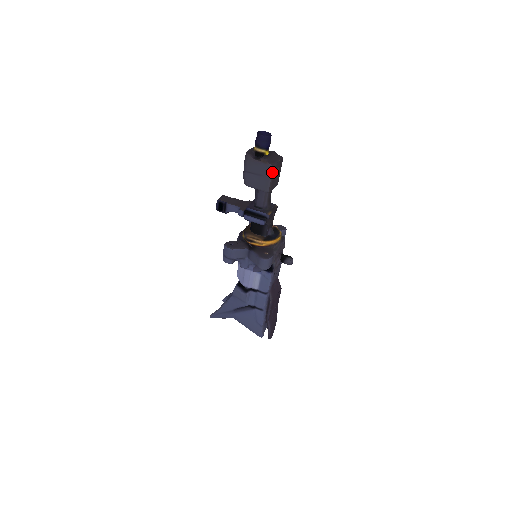
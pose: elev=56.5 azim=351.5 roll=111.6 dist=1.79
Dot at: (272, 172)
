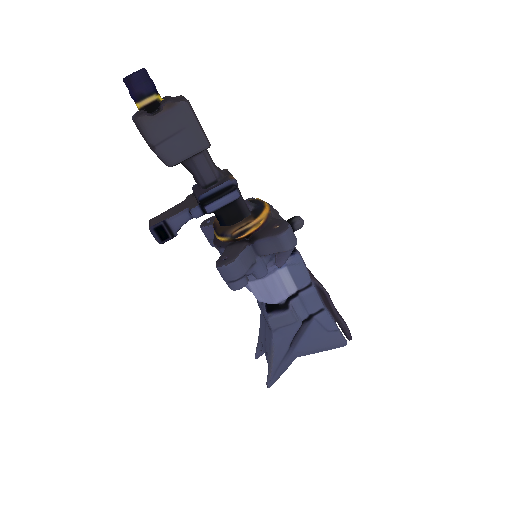
Dot at: (192, 112)
